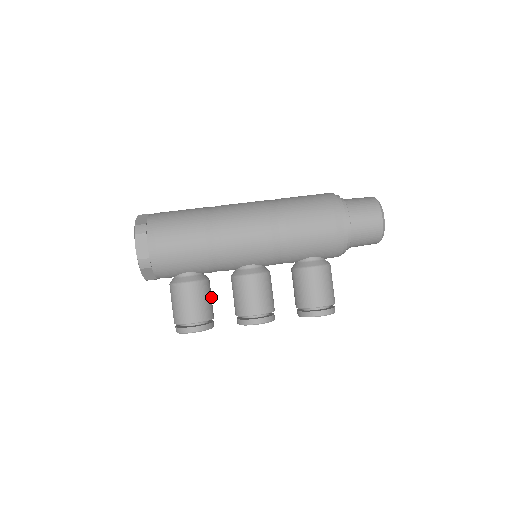
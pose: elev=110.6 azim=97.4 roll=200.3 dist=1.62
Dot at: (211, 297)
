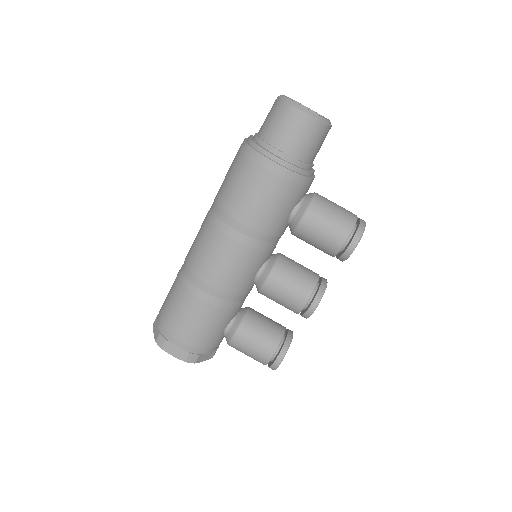
Dot at: (265, 319)
